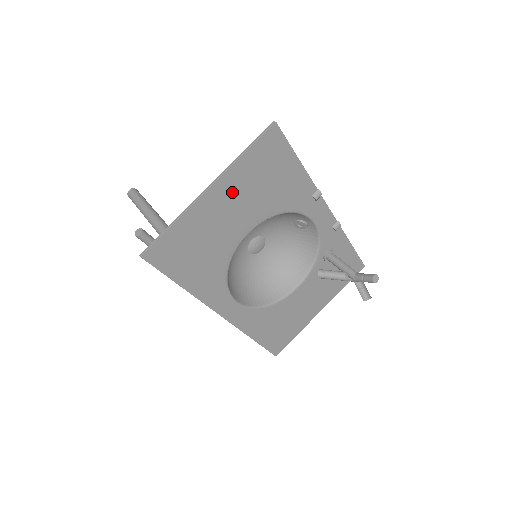
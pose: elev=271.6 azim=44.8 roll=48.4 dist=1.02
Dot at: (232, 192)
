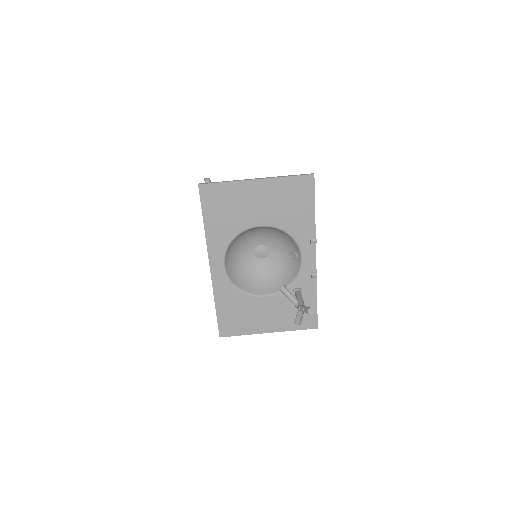
Dot at: (267, 192)
